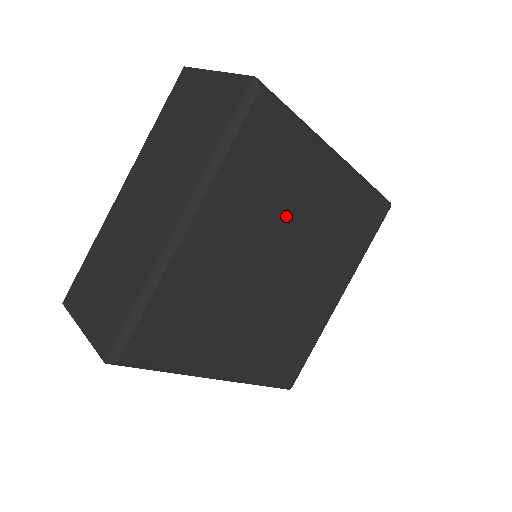
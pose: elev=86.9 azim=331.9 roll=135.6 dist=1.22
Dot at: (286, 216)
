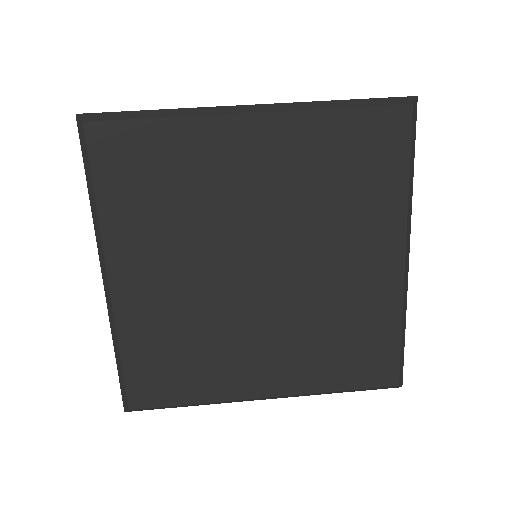
Dot at: (318, 232)
